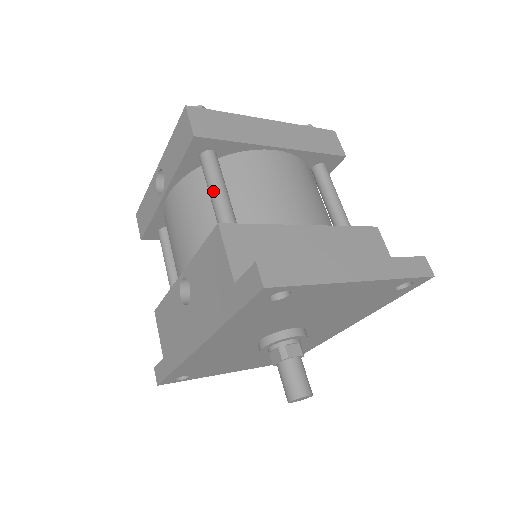
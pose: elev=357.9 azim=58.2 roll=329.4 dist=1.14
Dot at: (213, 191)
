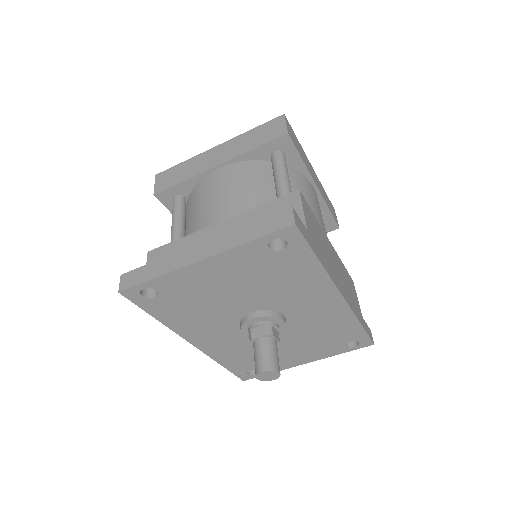
Dot at: (171, 226)
